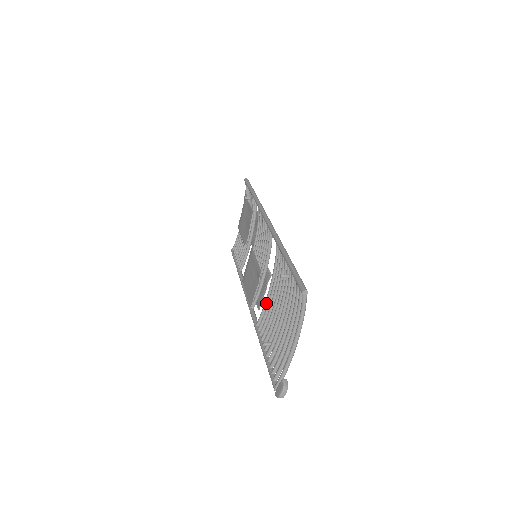
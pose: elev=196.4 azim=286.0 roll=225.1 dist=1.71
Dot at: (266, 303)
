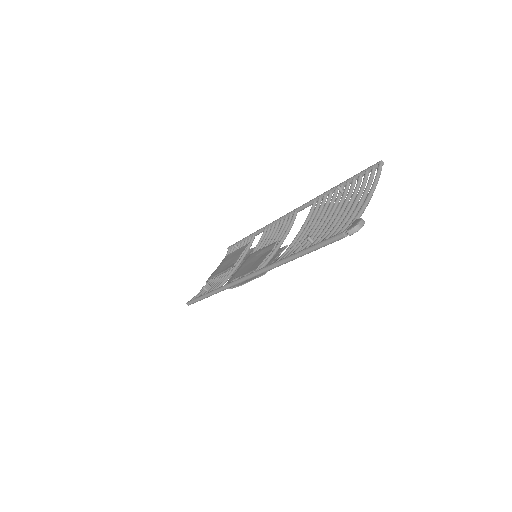
Dot at: (291, 245)
